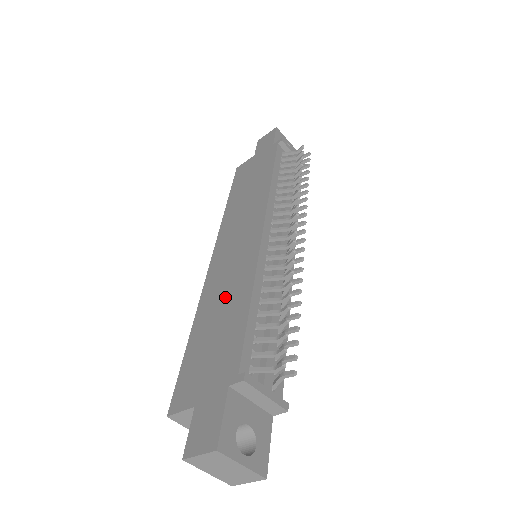
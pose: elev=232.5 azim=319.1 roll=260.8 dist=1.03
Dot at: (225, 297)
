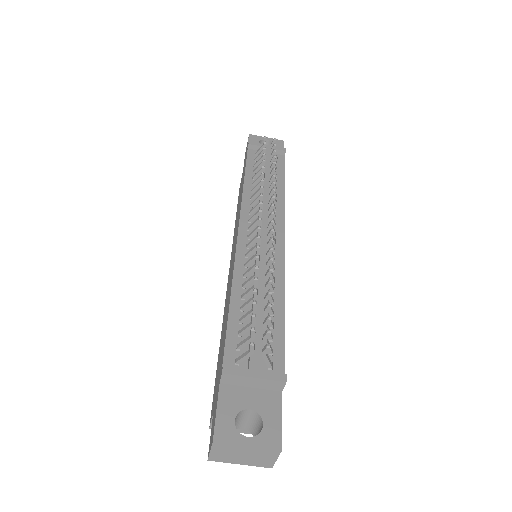
Dot at: (226, 307)
